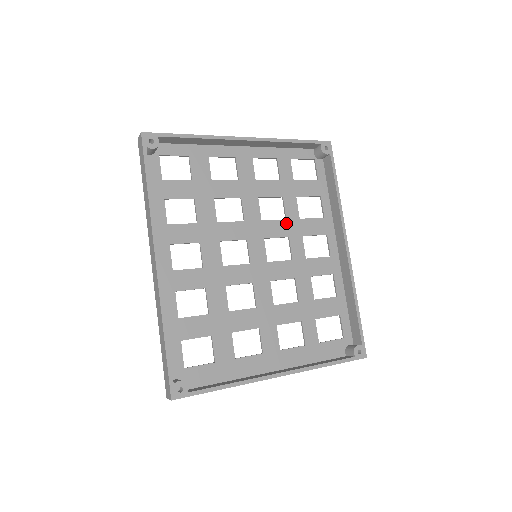
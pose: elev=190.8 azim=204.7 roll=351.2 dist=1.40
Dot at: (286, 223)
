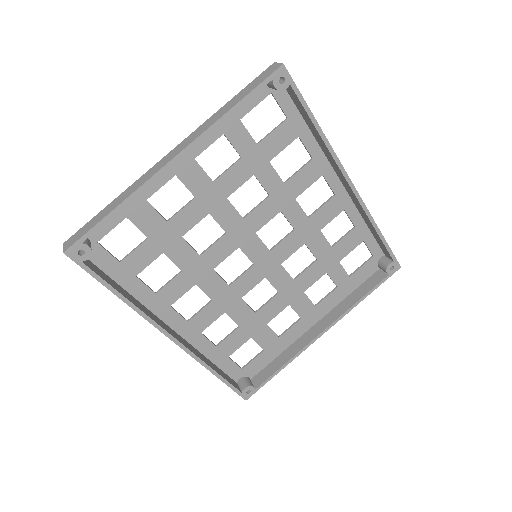
Dot at: (271, 200)
